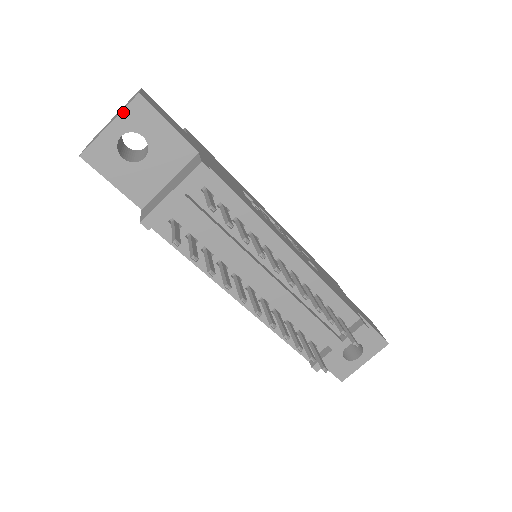
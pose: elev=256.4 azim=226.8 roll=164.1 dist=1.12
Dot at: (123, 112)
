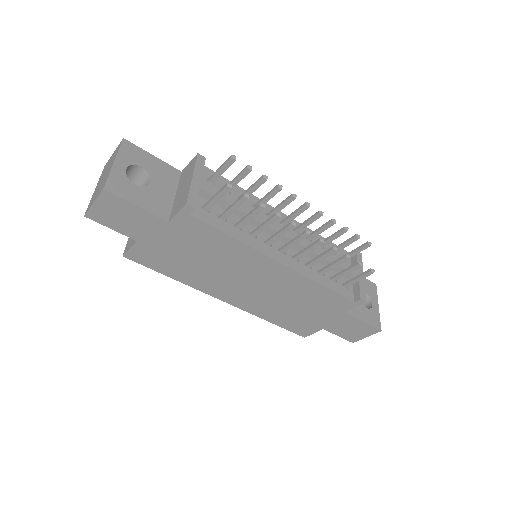
Dot at: (119, 152)
